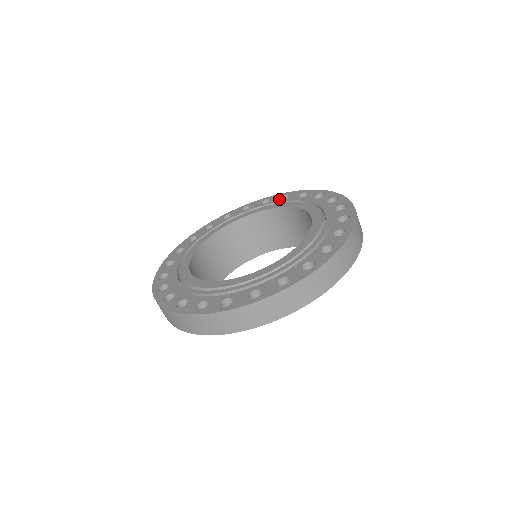
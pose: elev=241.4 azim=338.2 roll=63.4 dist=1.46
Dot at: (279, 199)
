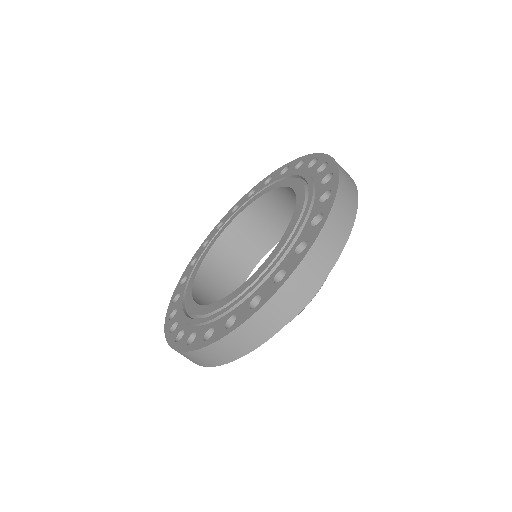
Dot at: occluded
